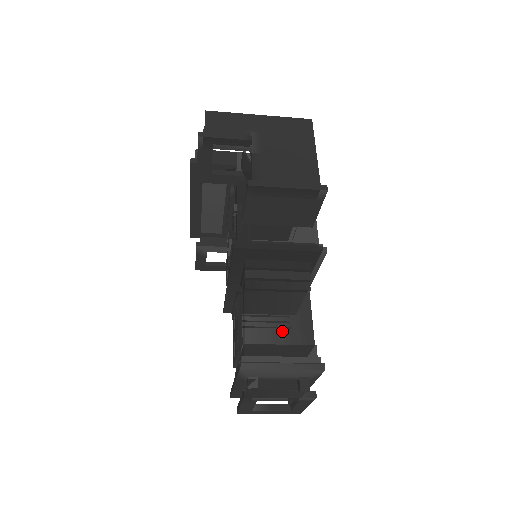
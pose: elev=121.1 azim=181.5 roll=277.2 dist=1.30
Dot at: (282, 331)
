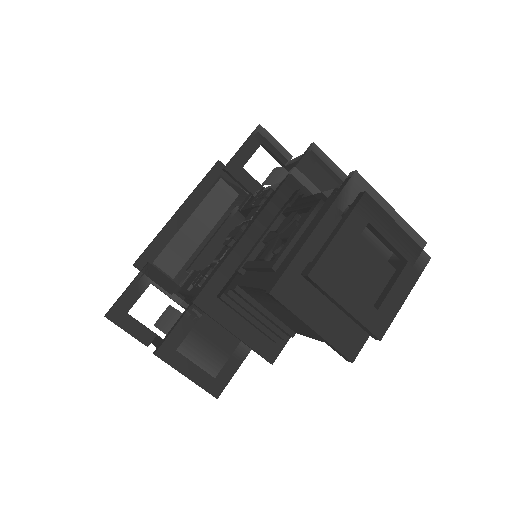
Dot at: occluded
